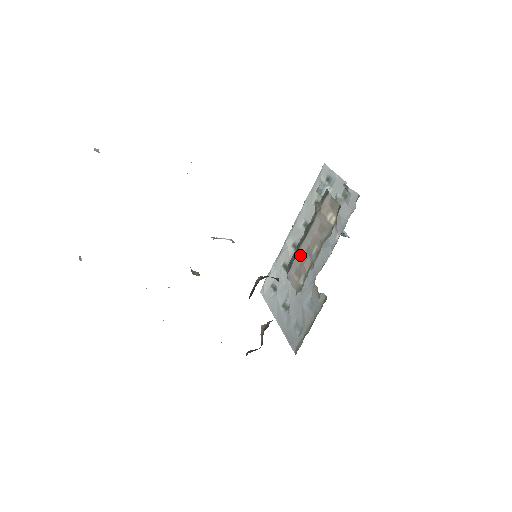
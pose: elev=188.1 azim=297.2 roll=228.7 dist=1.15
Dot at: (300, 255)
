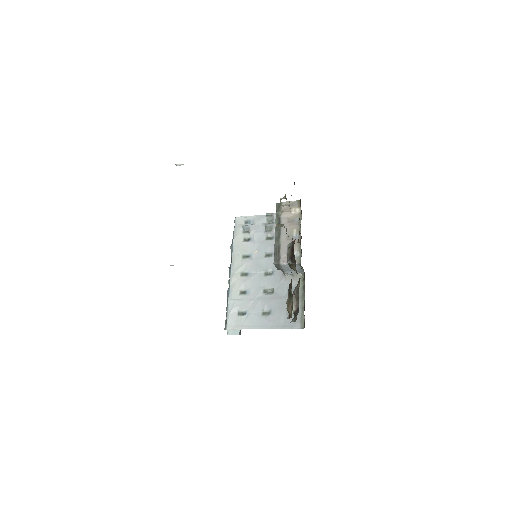
Dot at: (284, 244)
